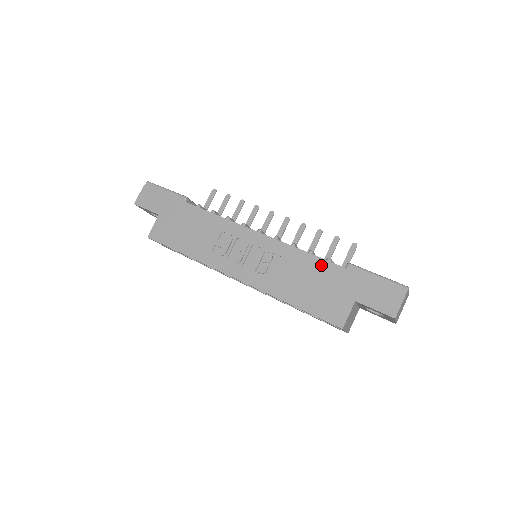
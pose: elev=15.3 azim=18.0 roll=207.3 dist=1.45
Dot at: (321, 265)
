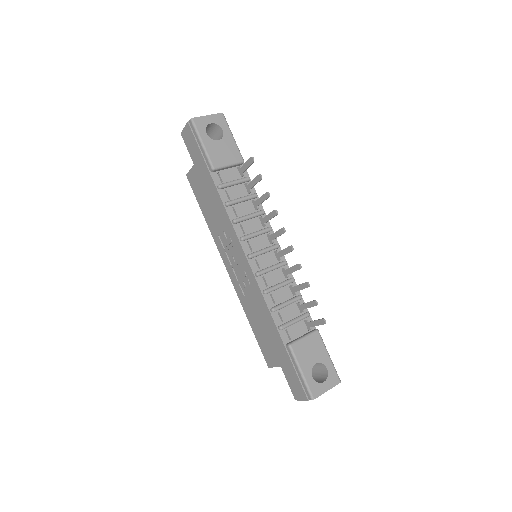
Dot at: (272, 326)
